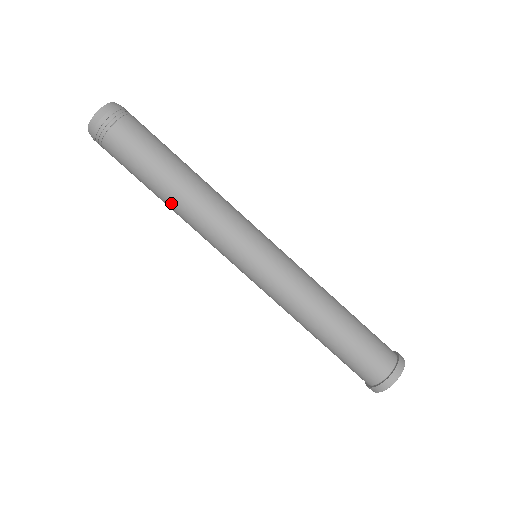
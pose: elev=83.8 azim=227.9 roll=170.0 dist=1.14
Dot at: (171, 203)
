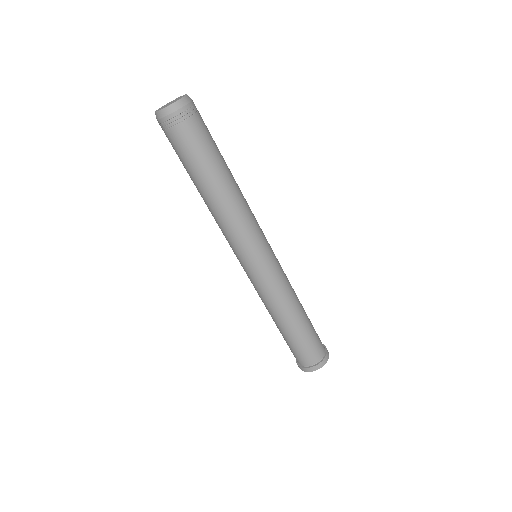
Dot at: (219, 195)
